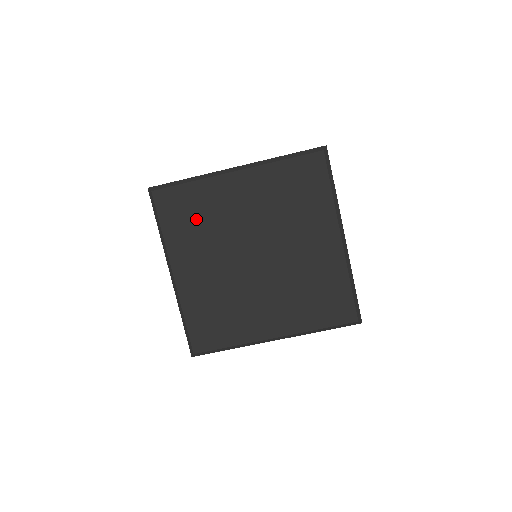
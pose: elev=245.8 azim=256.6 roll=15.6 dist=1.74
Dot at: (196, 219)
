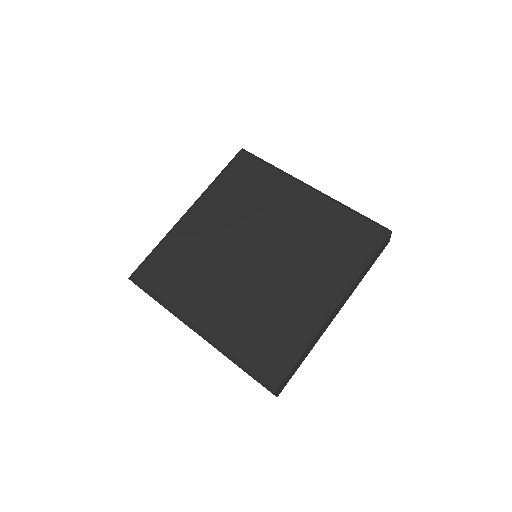
Dot at: (183, 267)
